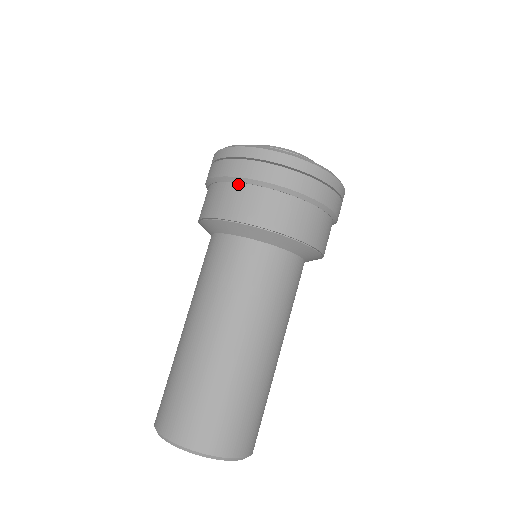
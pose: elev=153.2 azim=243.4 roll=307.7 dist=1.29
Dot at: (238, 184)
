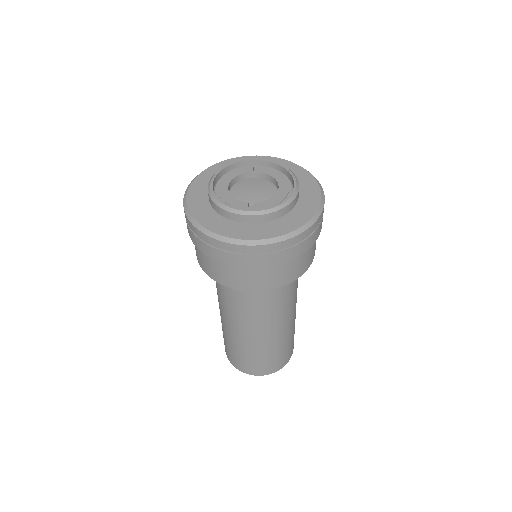
Dot at: (241, 268)
